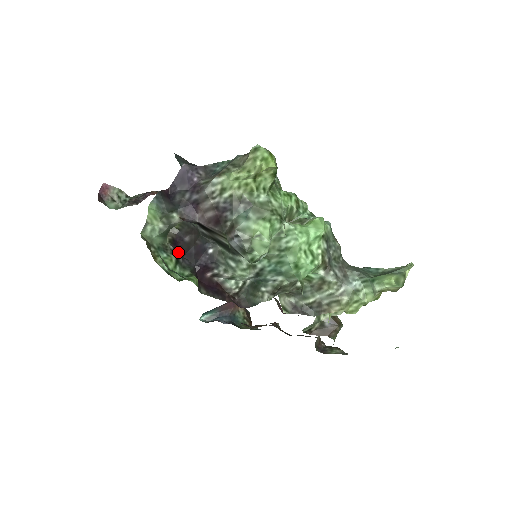
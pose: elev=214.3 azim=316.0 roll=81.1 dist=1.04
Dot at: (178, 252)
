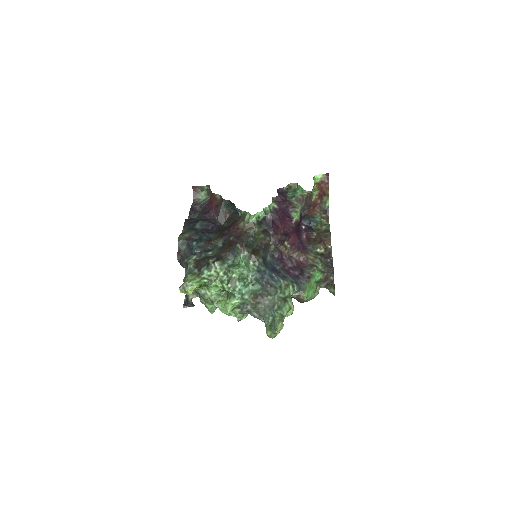
Dot at: (186, 306)
